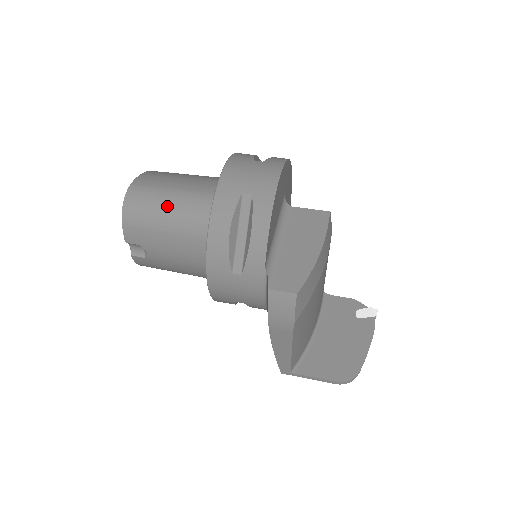
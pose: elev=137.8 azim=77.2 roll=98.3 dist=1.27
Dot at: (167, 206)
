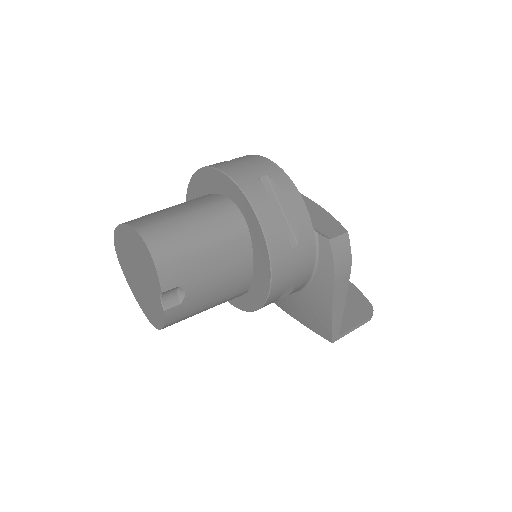
Dot at: (193, 226)
